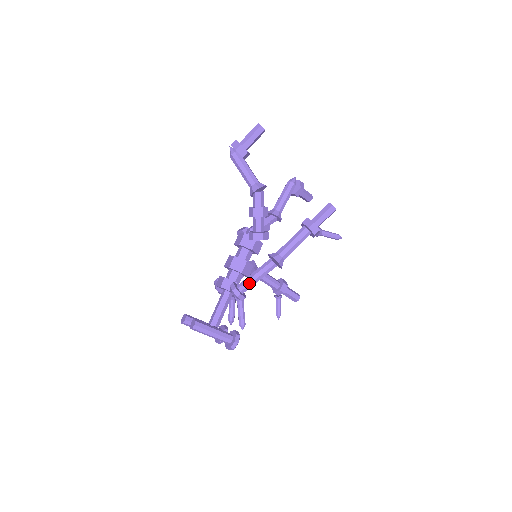
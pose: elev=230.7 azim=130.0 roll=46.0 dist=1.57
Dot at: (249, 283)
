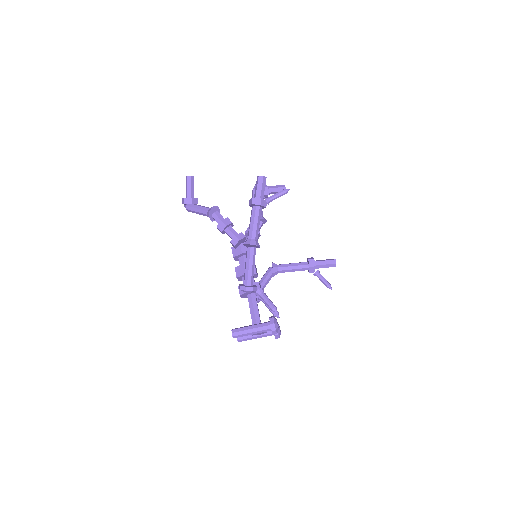
Dot at: (247, 275)
